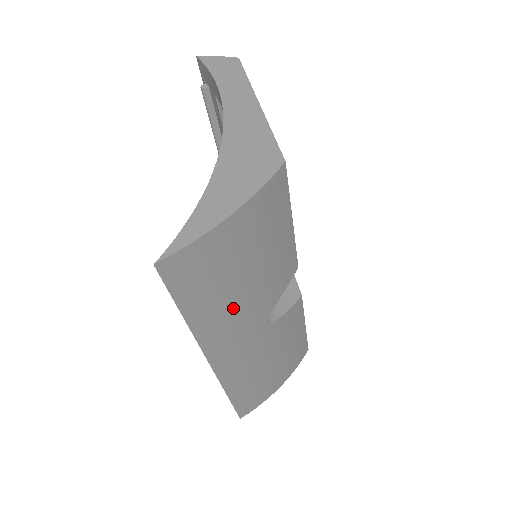
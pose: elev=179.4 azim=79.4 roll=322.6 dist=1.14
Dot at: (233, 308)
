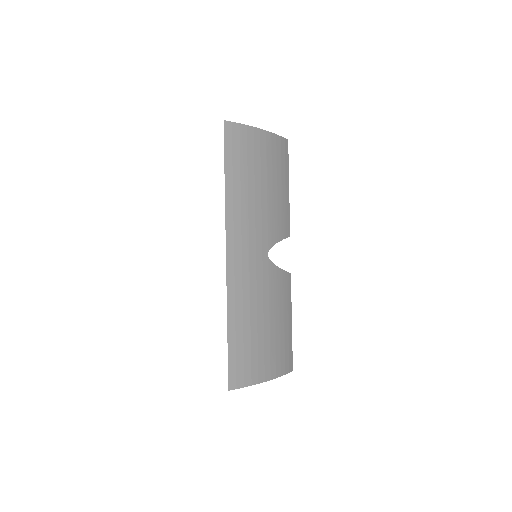
Dot at: (252, 205)
